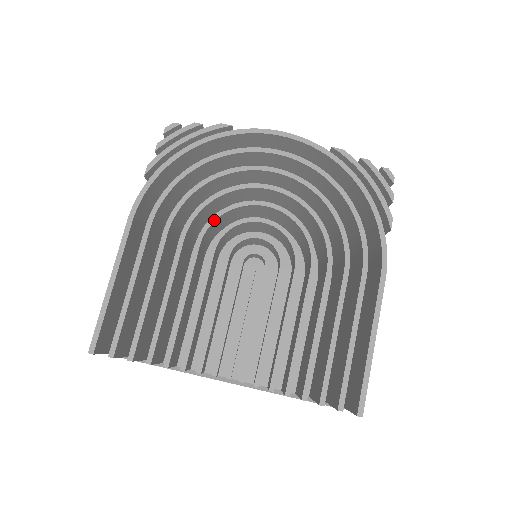
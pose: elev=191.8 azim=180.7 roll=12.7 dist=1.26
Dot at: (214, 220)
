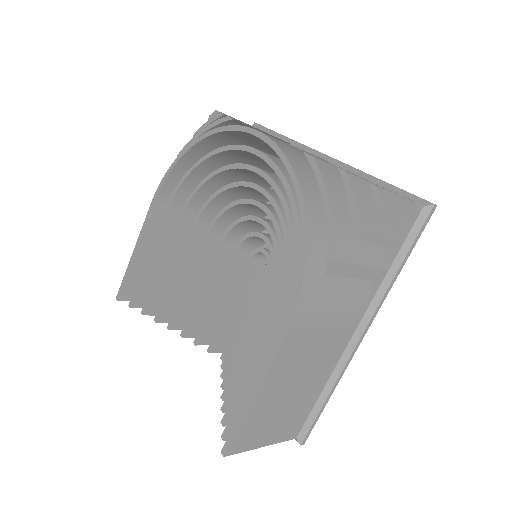
Dot at: (222, 213)
